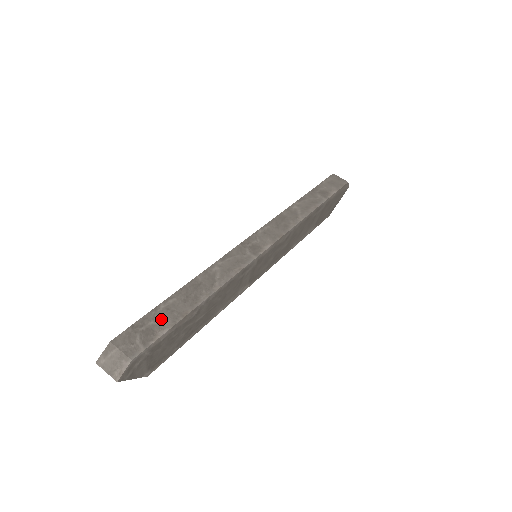
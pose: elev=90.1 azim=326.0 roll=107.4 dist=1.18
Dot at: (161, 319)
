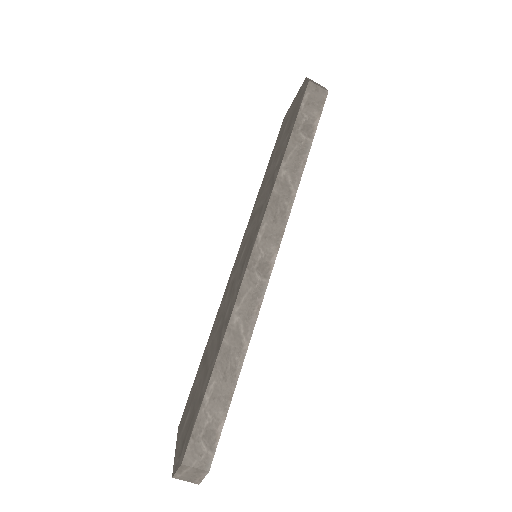
Dot at: (213, 414)
